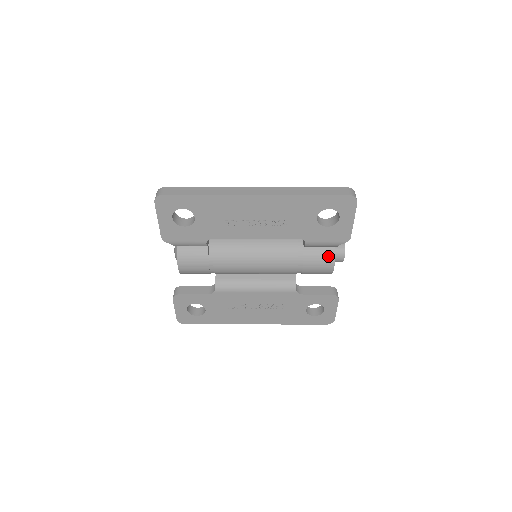
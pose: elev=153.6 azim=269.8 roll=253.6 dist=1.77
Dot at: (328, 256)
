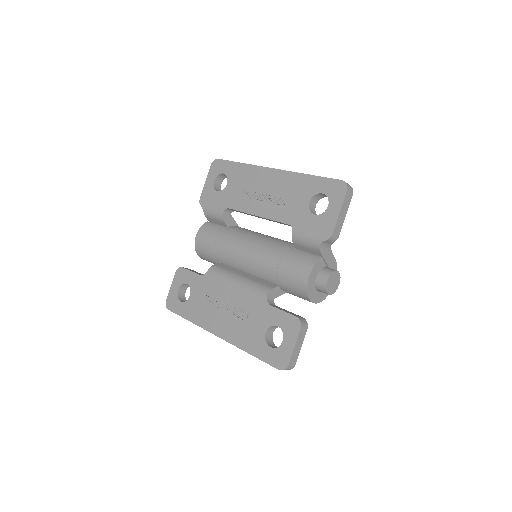
Dot at: (309, 261)
